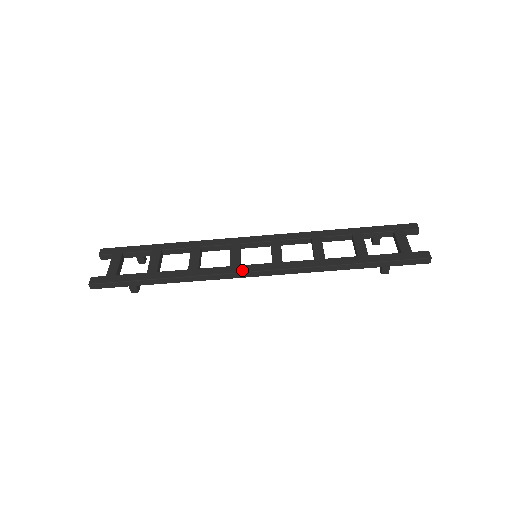
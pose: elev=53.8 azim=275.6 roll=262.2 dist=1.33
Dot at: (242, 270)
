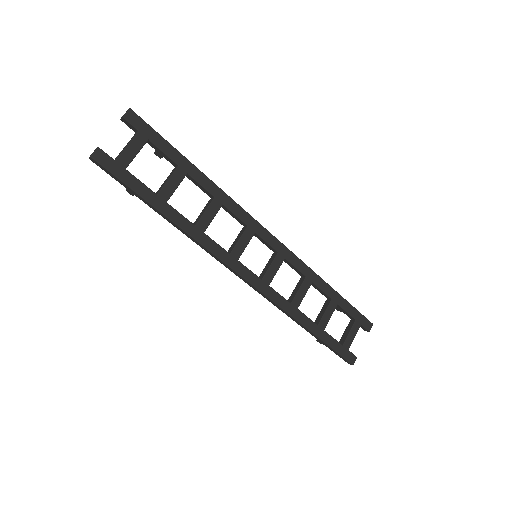
Dot at: (236, 268)
